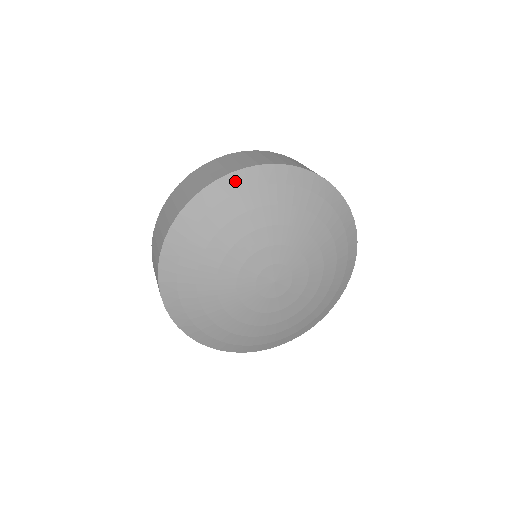
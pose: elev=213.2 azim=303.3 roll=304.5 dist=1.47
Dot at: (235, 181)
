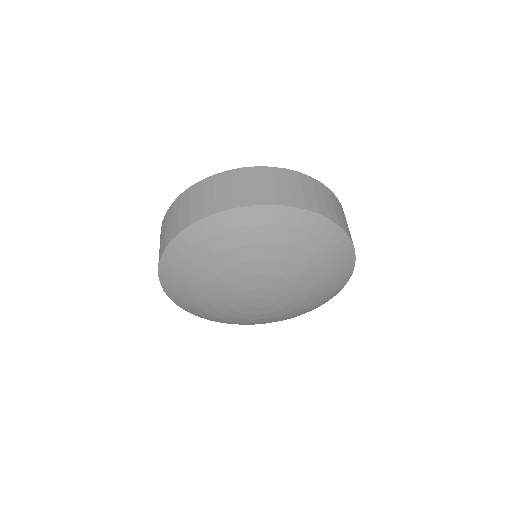
Dot at: (317, 223)
